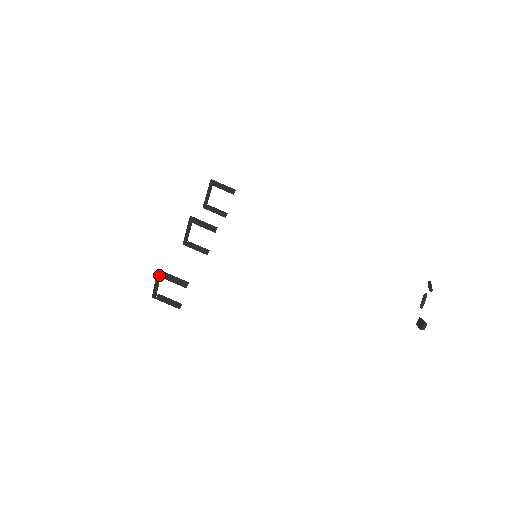
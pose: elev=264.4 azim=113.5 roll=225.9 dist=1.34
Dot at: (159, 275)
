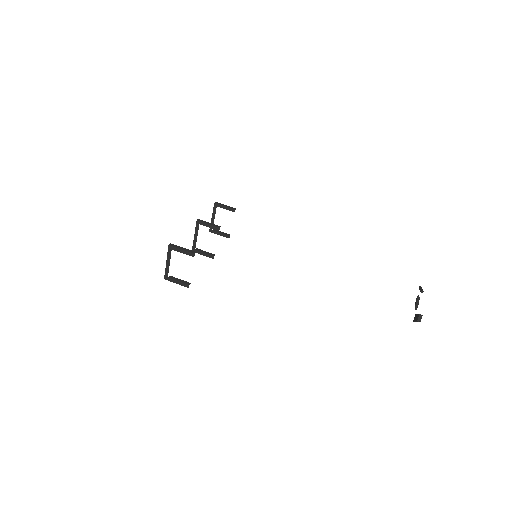
Dot at: (171, 247)
